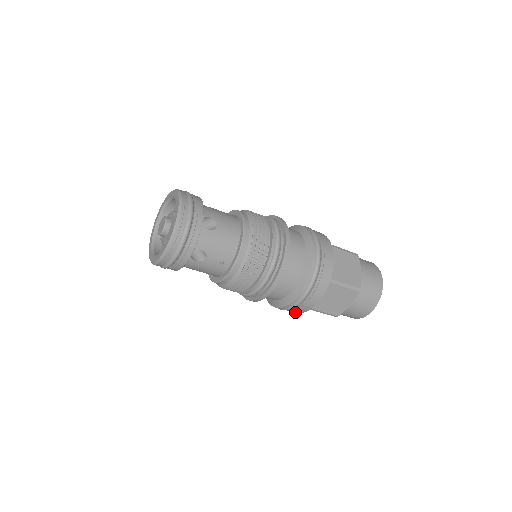
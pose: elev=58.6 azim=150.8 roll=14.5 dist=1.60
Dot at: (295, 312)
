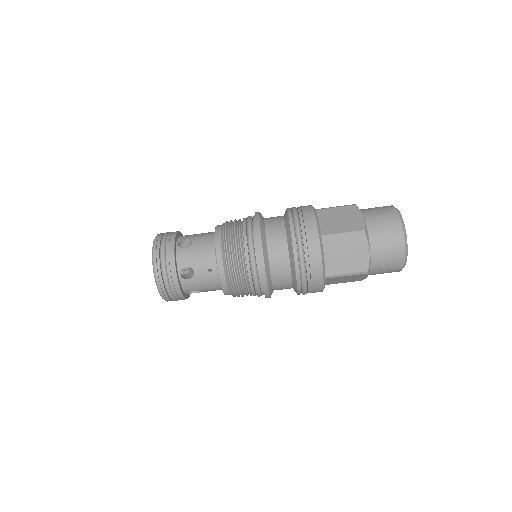
Dot at: (319, 288)
